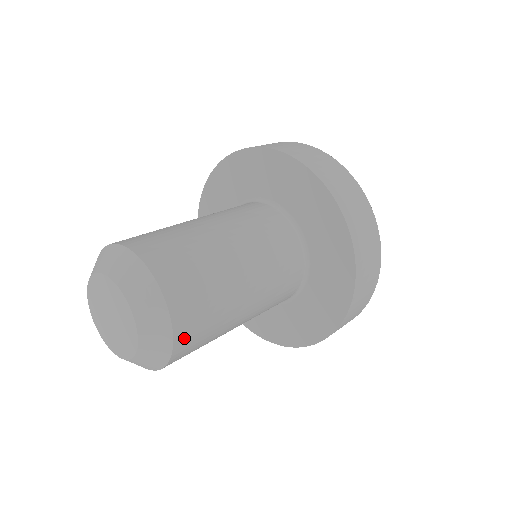
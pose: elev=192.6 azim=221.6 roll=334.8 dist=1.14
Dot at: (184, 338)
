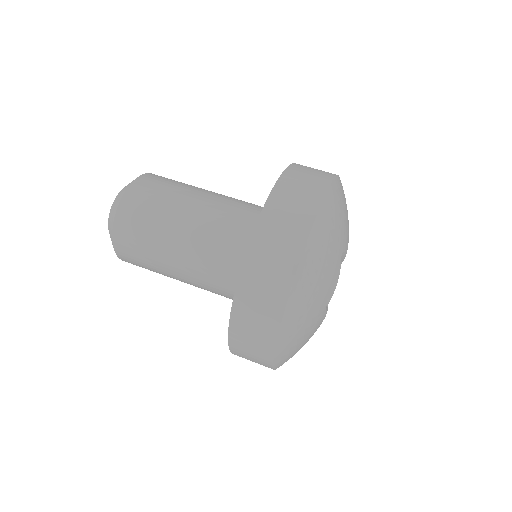
Dot at: (135, 192)
